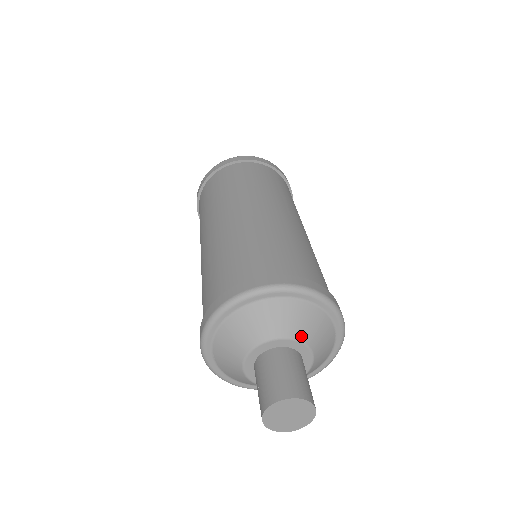
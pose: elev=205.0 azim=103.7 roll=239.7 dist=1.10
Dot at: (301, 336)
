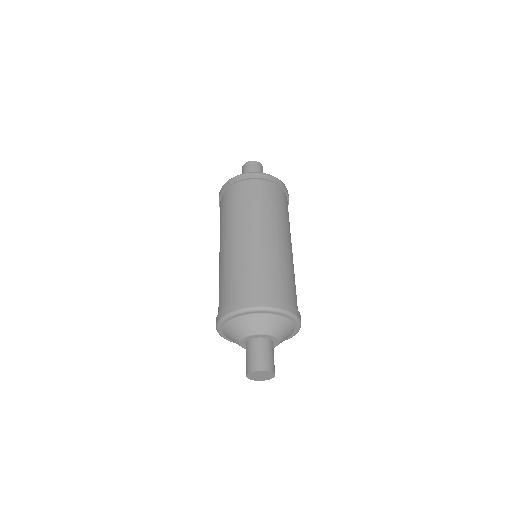
Dot at: (252, 332)
